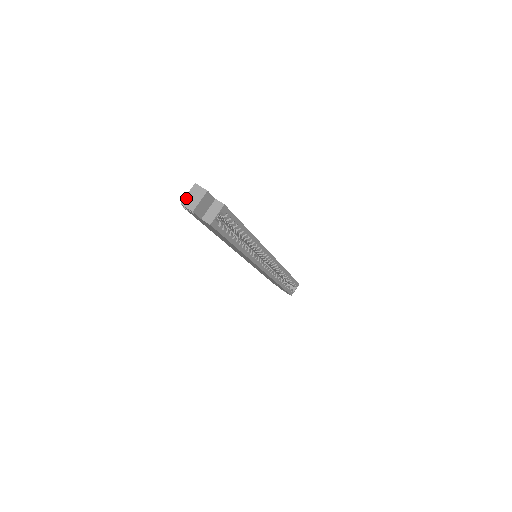
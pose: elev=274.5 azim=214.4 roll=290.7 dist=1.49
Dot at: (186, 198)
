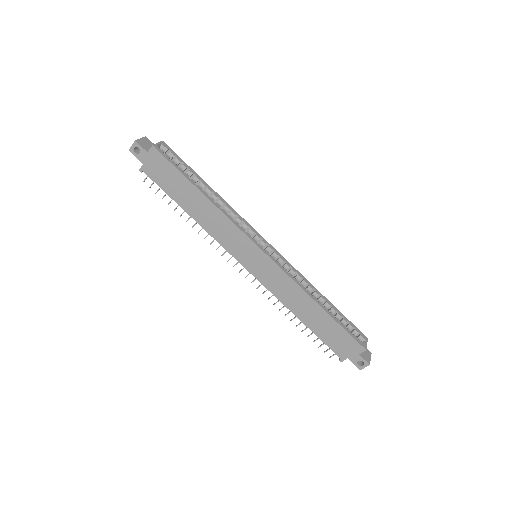
Dot at: occluded
